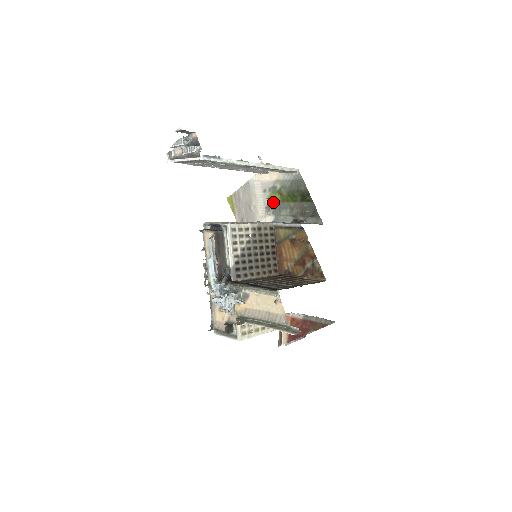
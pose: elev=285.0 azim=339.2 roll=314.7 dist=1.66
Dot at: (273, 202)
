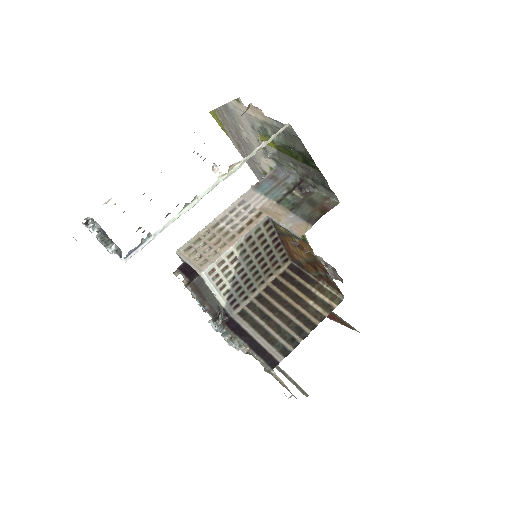
Dot at: (268, 145)
